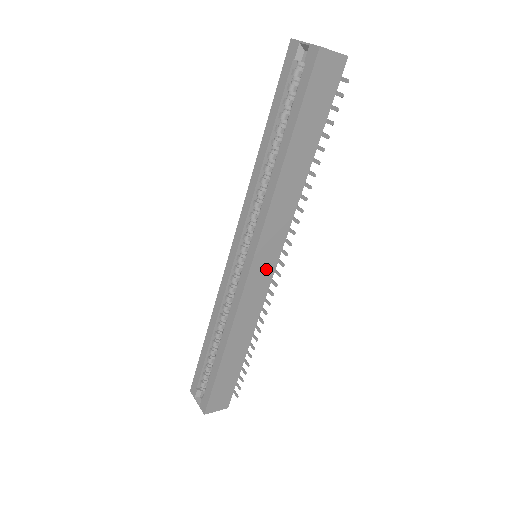
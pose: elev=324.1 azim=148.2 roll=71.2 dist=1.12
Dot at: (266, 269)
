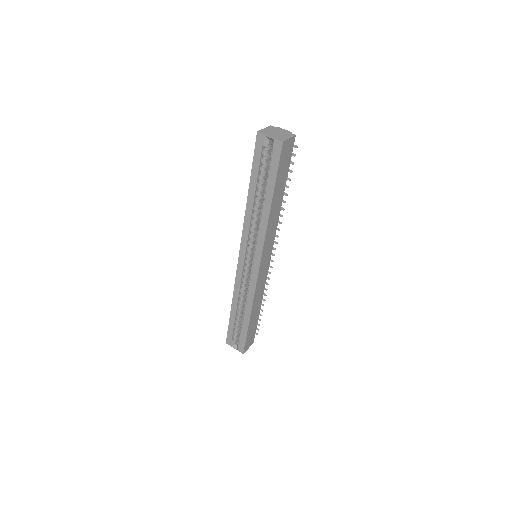
Dot at: (266, 263)
